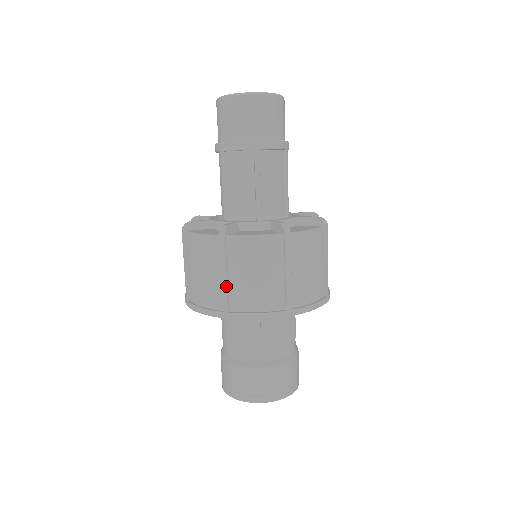
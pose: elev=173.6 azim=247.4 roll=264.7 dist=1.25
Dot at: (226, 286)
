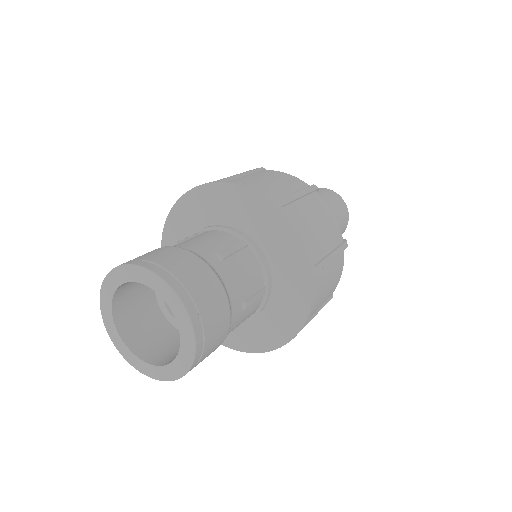
Dot at: occluded
